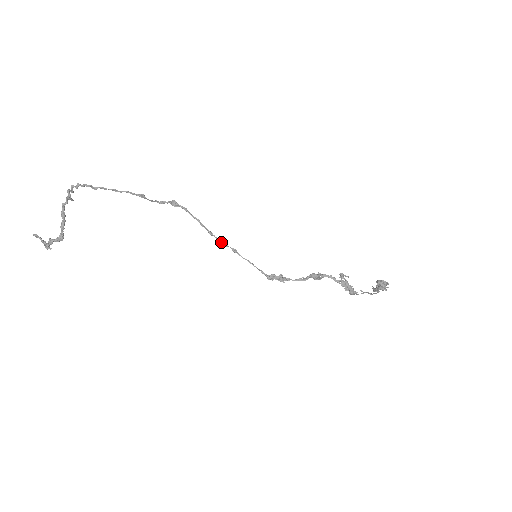
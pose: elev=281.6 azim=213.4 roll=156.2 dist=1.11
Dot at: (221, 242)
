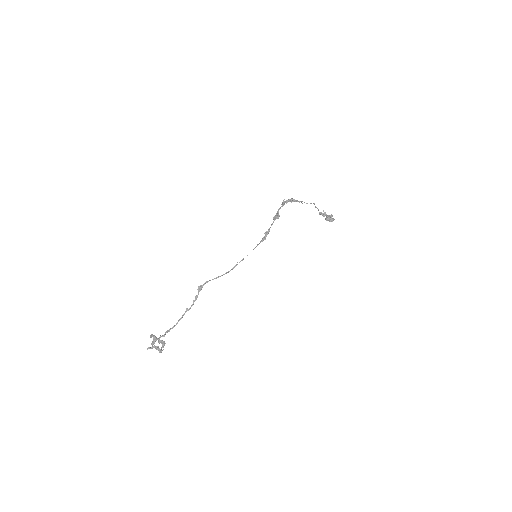
Dot at: (234, 267)
